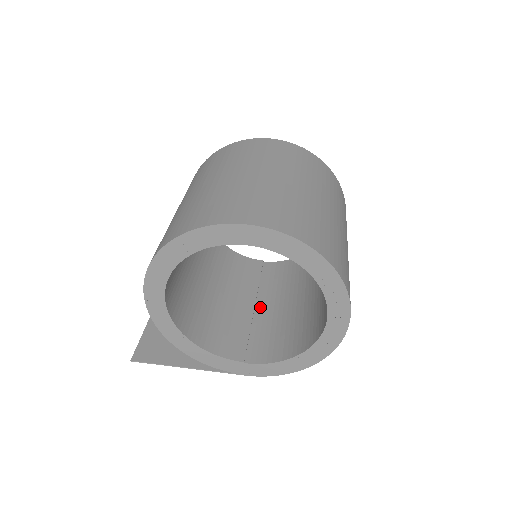
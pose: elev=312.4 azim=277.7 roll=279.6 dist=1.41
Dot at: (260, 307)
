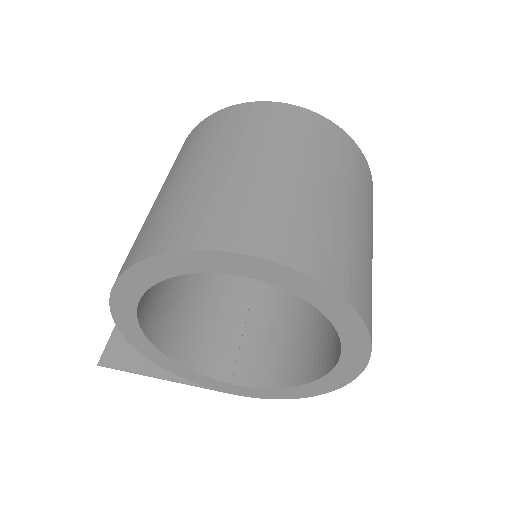
Dot at: (255, 307)
